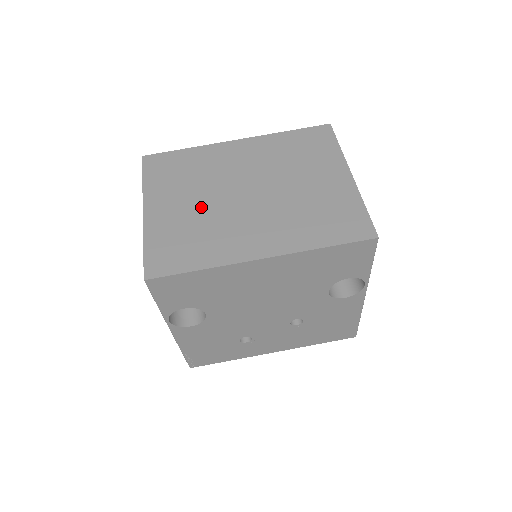
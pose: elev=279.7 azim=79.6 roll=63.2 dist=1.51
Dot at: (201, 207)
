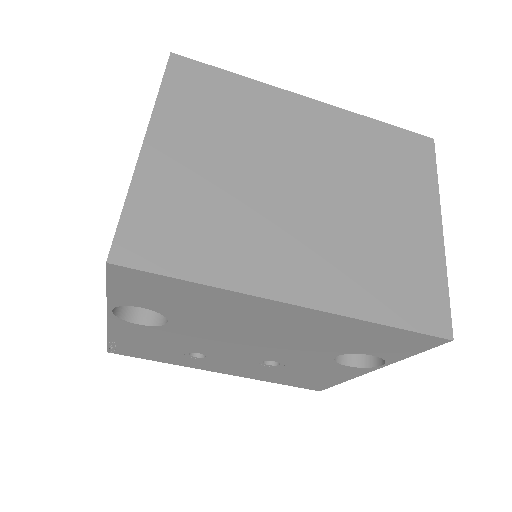
Dot at: (232, 178)
